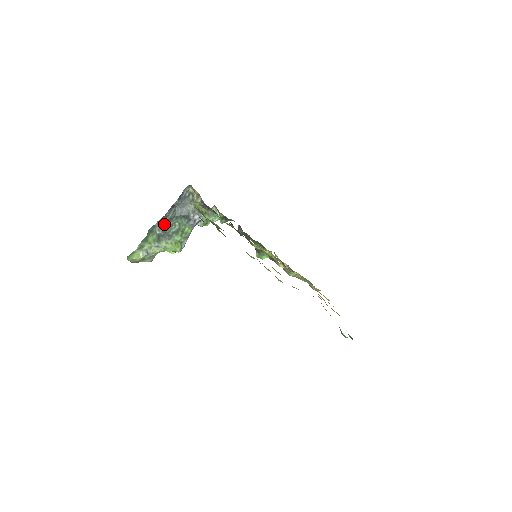
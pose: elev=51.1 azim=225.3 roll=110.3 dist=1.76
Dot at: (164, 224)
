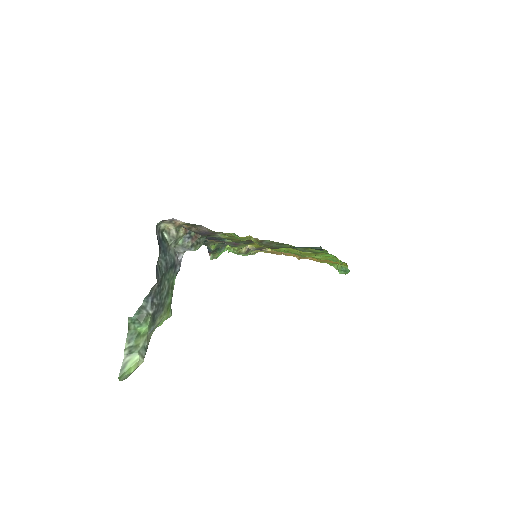
Dot at: (155, 295)
